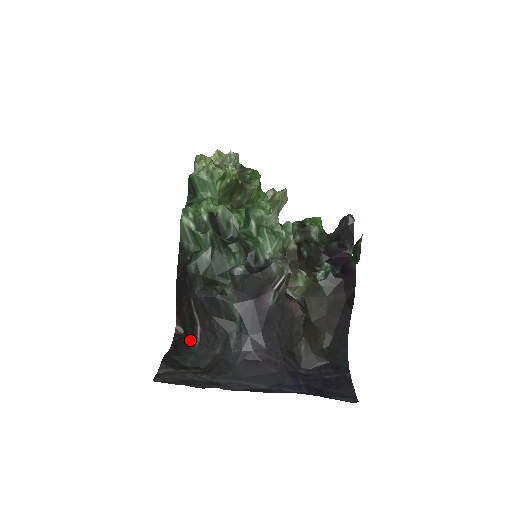
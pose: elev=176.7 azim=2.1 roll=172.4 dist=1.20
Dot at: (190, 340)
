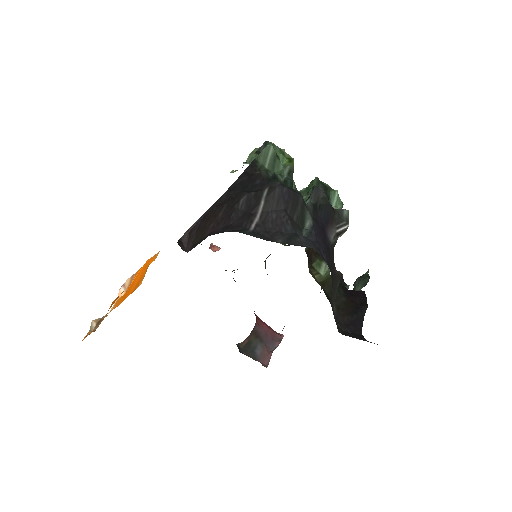
Dot at: (236, 228)
